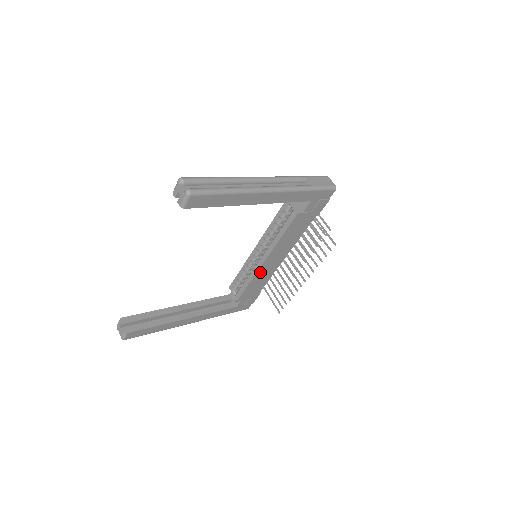
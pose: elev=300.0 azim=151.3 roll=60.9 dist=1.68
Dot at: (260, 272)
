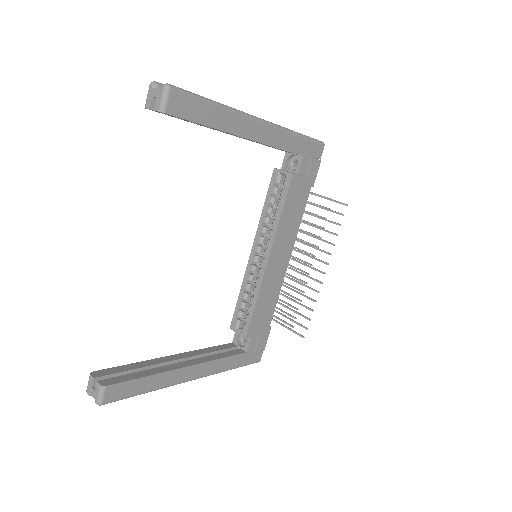
Dot at: (266, 281)
